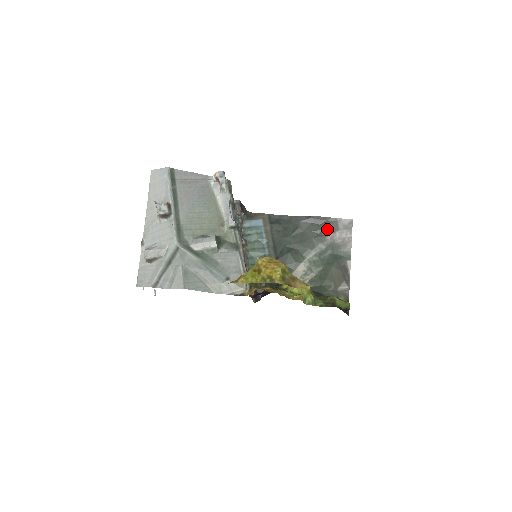
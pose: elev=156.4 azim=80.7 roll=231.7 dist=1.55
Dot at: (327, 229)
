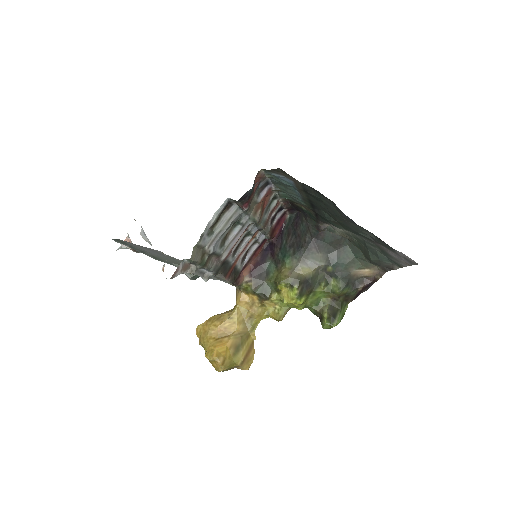
Dot at: (379, 242)
